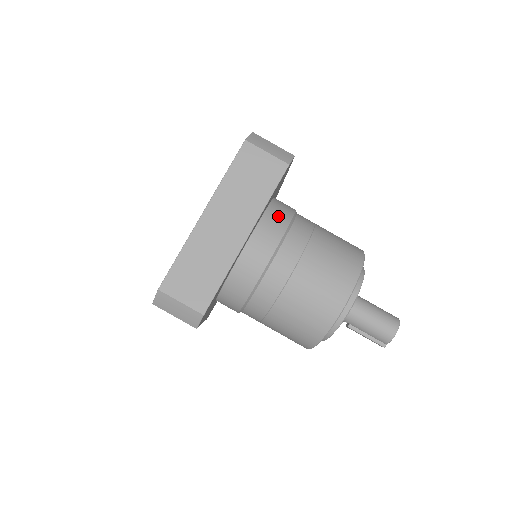
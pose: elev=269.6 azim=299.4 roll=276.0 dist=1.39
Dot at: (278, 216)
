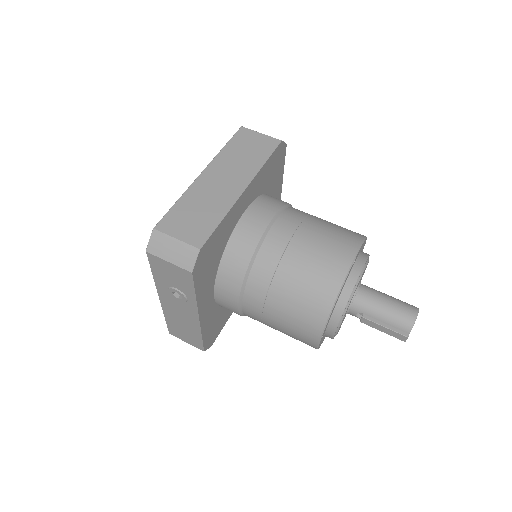
Dot at: (275, 199)
